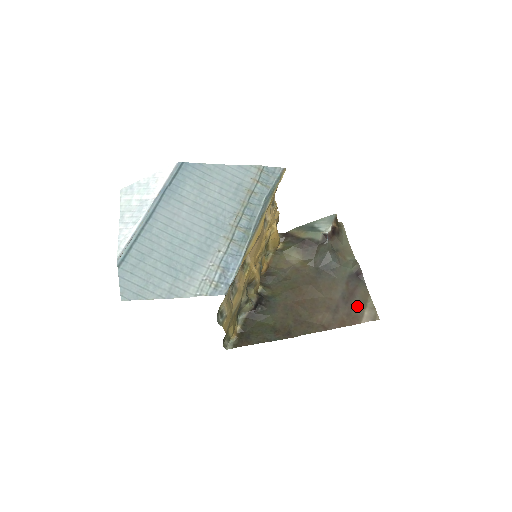
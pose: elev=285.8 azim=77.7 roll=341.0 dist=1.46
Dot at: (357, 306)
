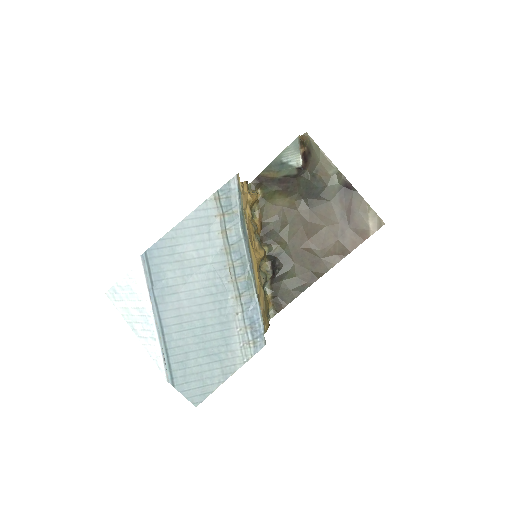
Dot at: (360, 221)
